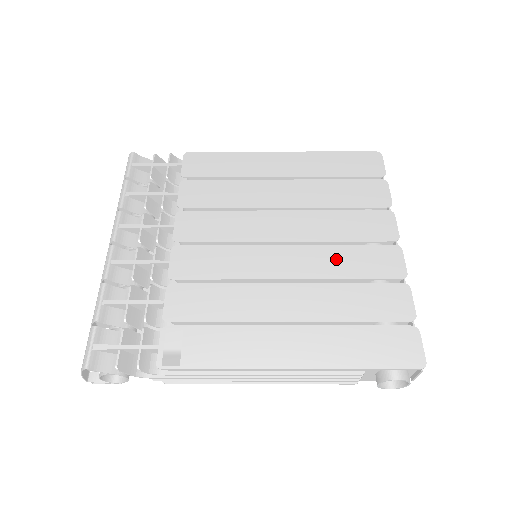
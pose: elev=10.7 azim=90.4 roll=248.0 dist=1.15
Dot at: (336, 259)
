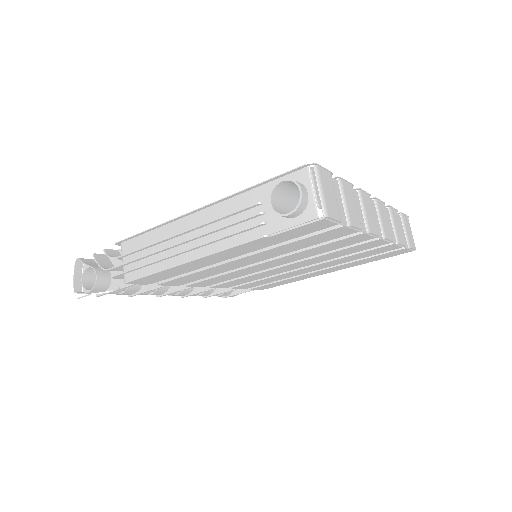
Dot at: occluded
